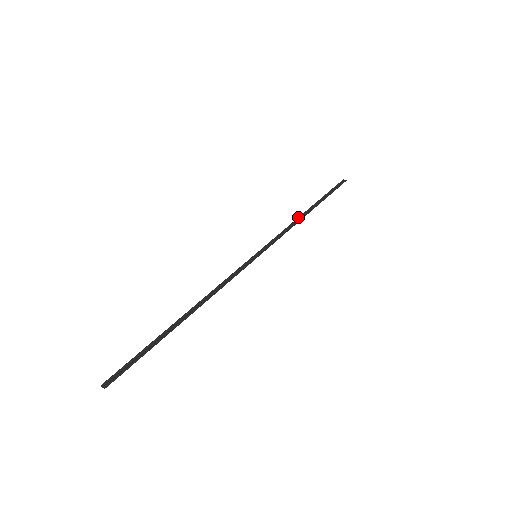
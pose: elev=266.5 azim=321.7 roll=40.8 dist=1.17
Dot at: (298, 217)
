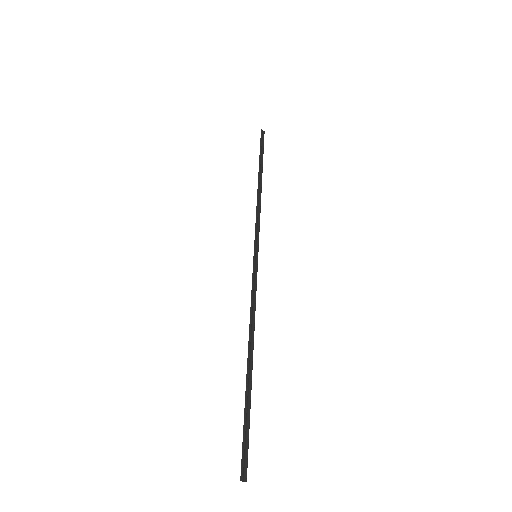
Dot at: (258, 192)
